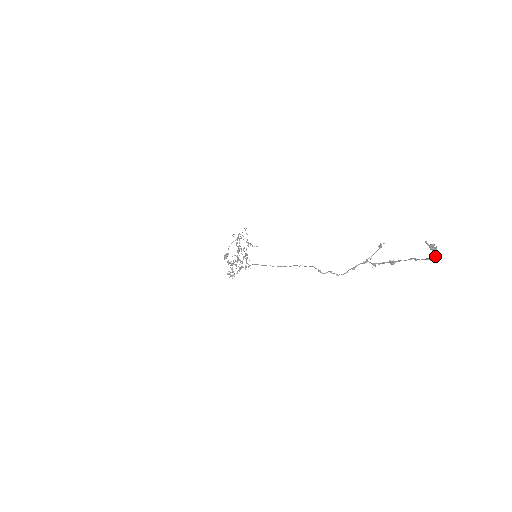
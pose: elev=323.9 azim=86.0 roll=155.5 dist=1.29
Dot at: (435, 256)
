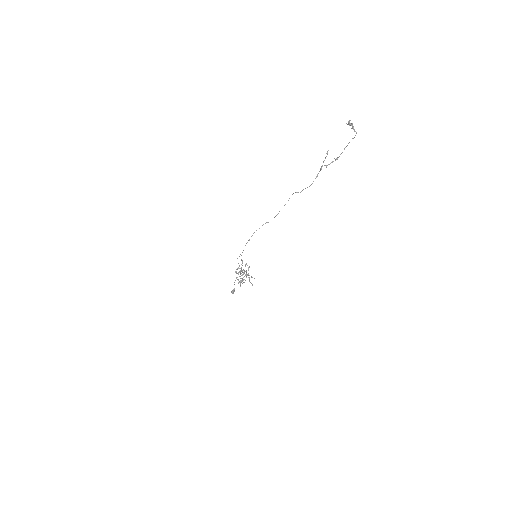
Dot at: (353, 129)
